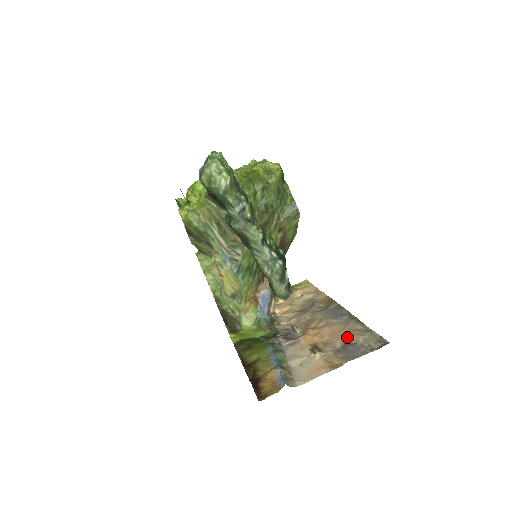
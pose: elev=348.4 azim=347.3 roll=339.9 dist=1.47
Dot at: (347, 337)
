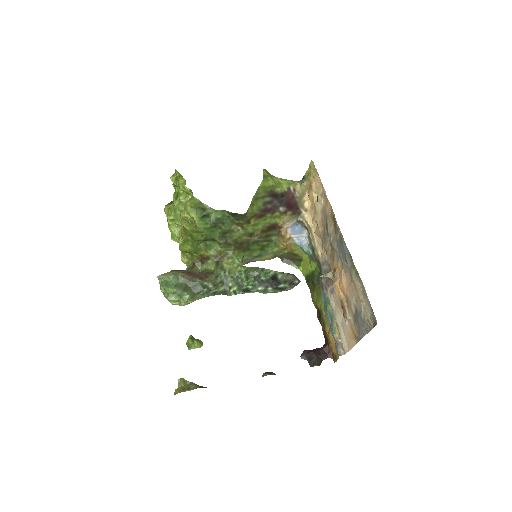
Dot at: (355, 300)
